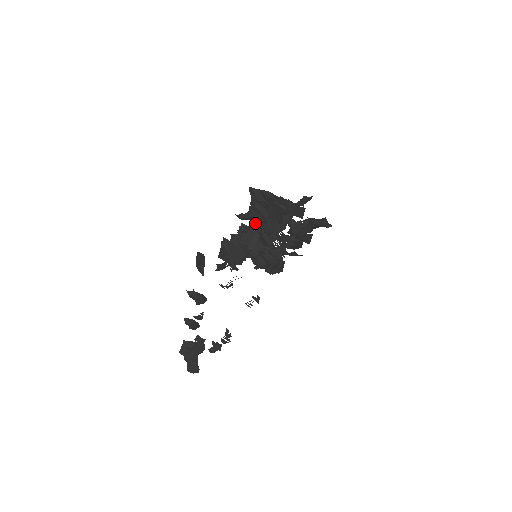
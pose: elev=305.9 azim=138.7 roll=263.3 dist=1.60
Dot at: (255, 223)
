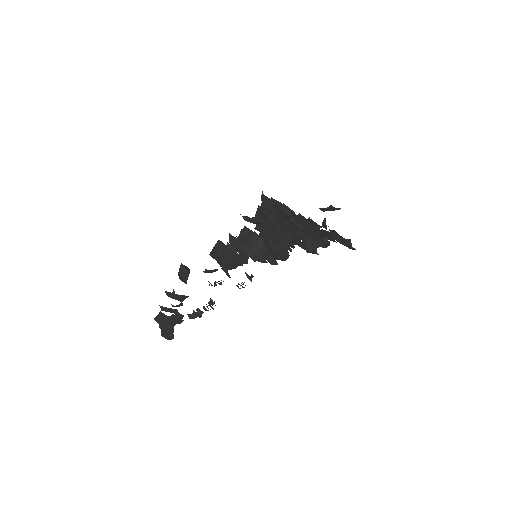
Dot at: (261, 230)
